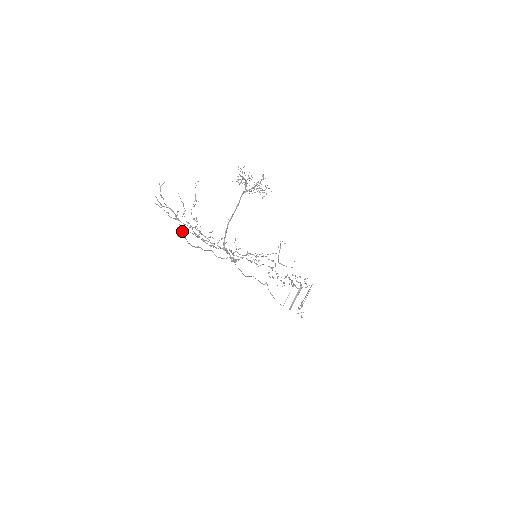
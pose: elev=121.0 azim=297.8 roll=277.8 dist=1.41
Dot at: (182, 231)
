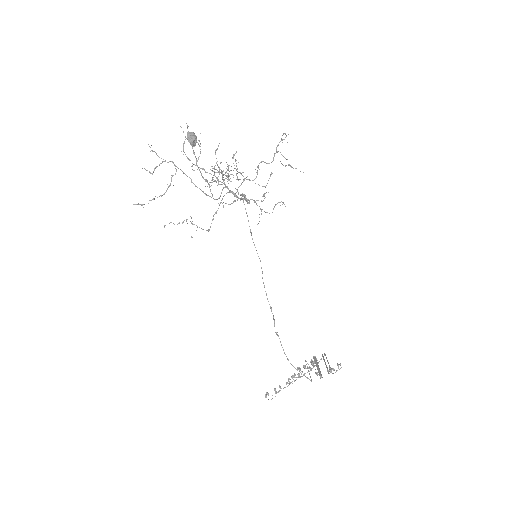
Dot at: (193, 134)
